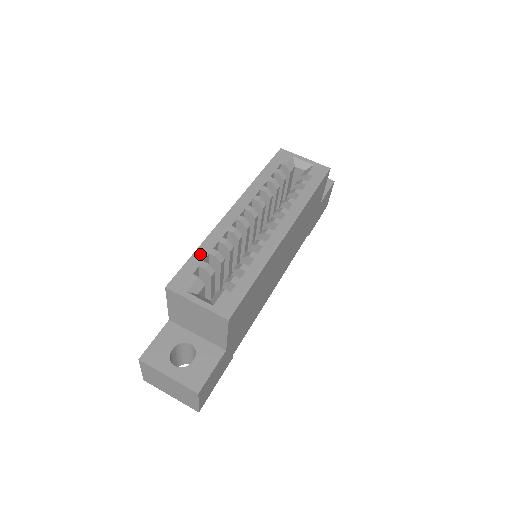
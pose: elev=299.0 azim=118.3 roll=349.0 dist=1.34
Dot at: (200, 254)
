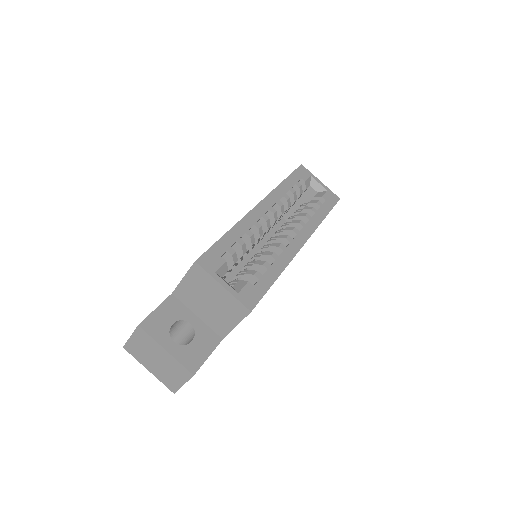
Dot at: (228, 239)
